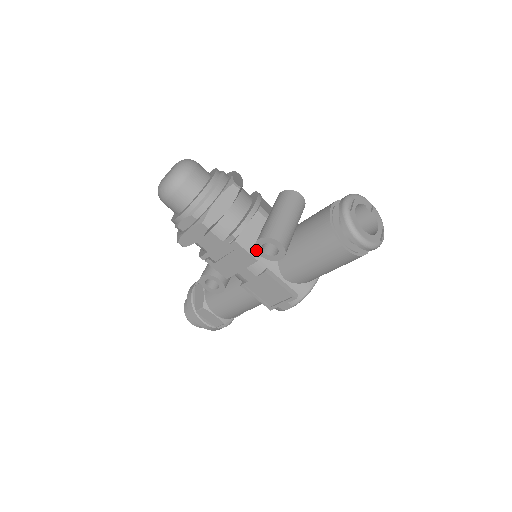
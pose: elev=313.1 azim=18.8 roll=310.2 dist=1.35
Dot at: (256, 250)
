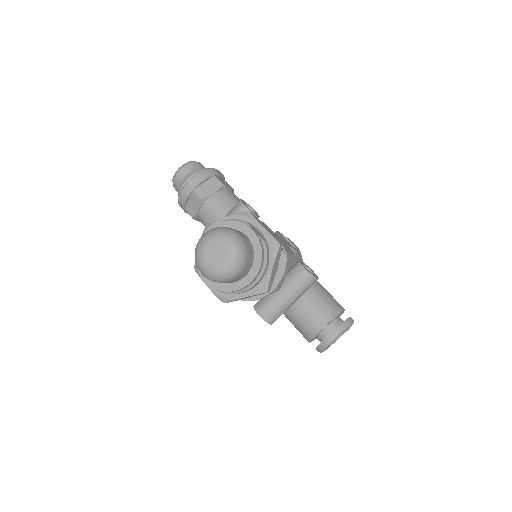
Dot at: (254, 306)
